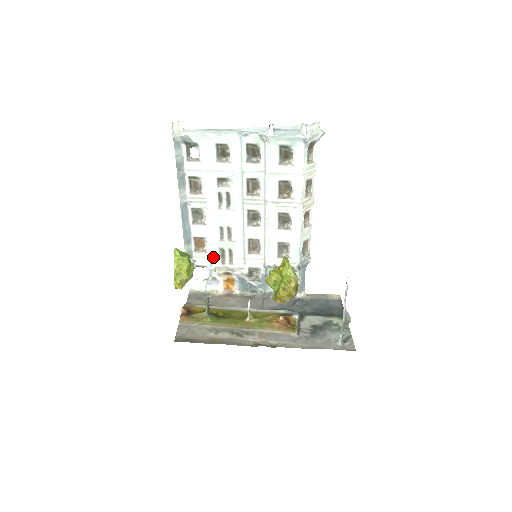
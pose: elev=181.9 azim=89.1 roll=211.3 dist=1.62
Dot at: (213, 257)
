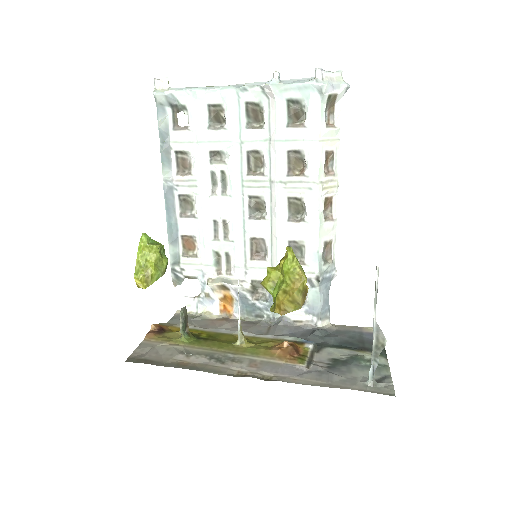
Dot at: (205, 264)
